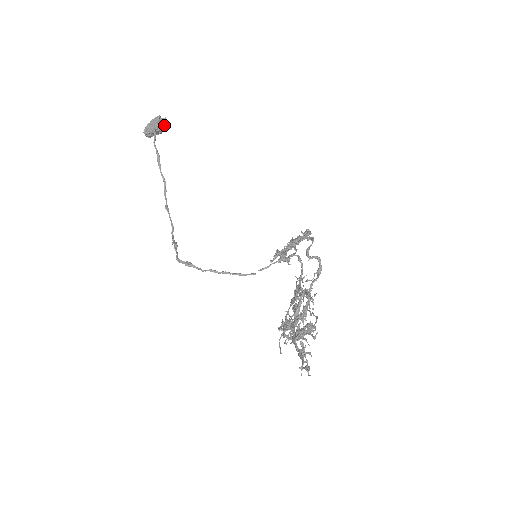
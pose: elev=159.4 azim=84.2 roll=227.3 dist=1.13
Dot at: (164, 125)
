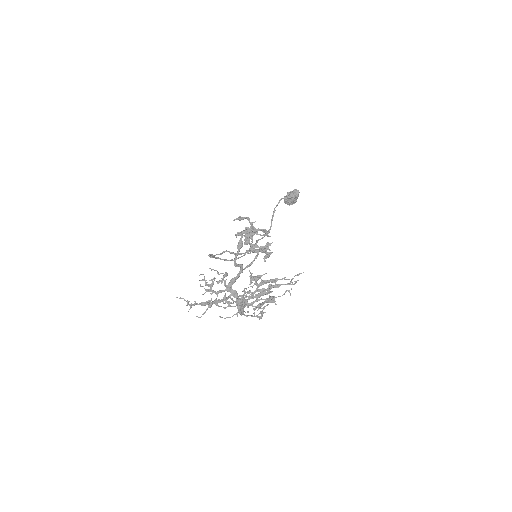
Dot at: (294, 194)
